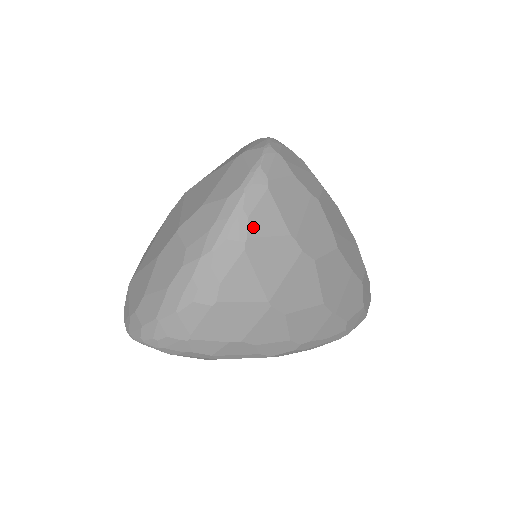
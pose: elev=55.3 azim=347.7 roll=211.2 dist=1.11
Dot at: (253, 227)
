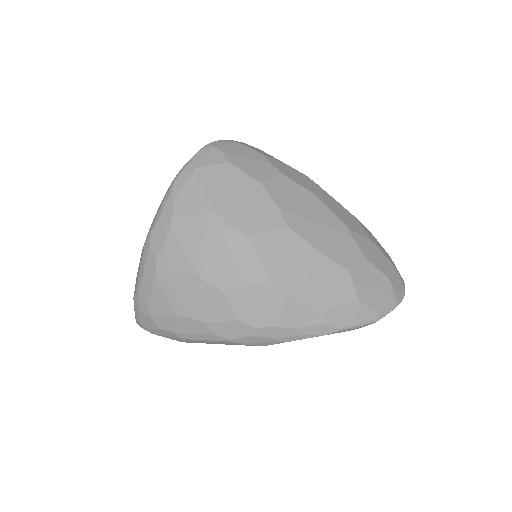
Dot at: (178, 208)
